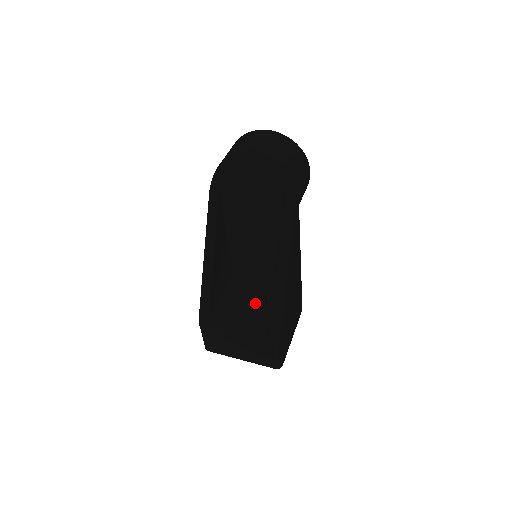
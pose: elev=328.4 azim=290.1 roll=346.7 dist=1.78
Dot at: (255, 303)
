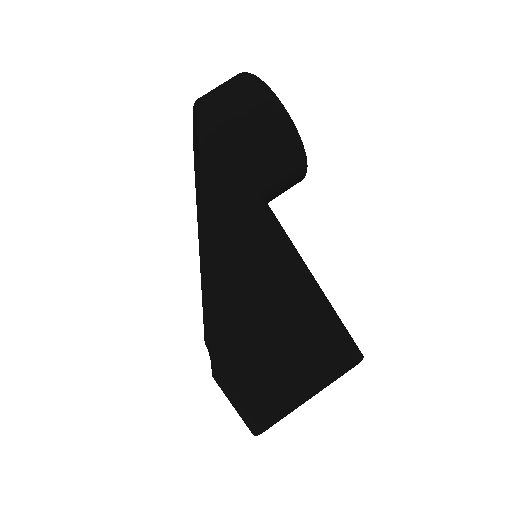
Dot at: occluded
